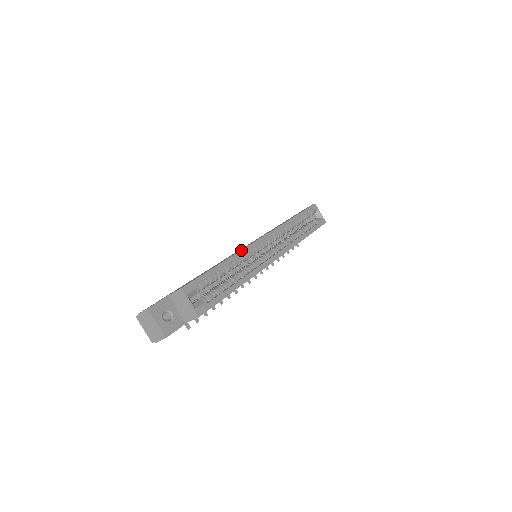
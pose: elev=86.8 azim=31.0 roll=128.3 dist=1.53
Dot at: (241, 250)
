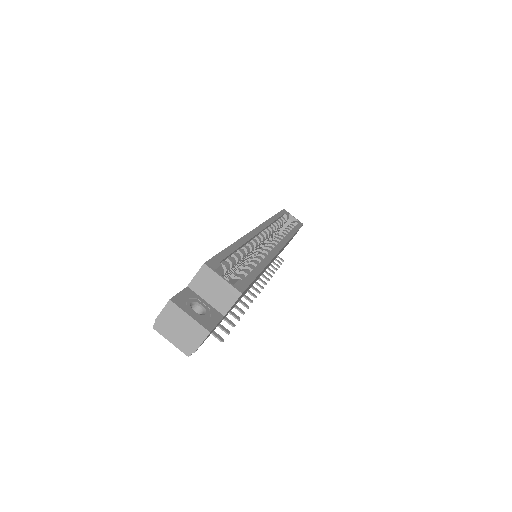
Dot at: (244, 235)
